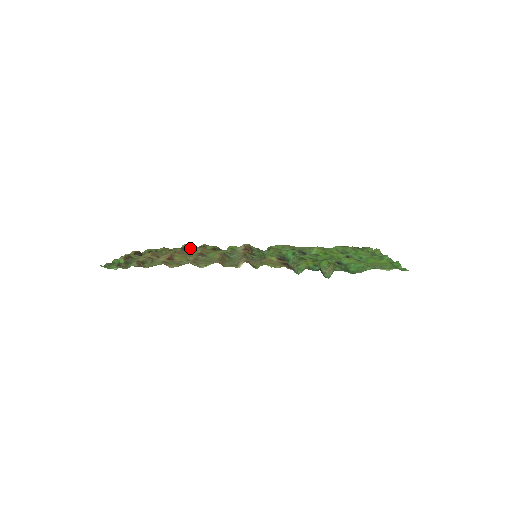
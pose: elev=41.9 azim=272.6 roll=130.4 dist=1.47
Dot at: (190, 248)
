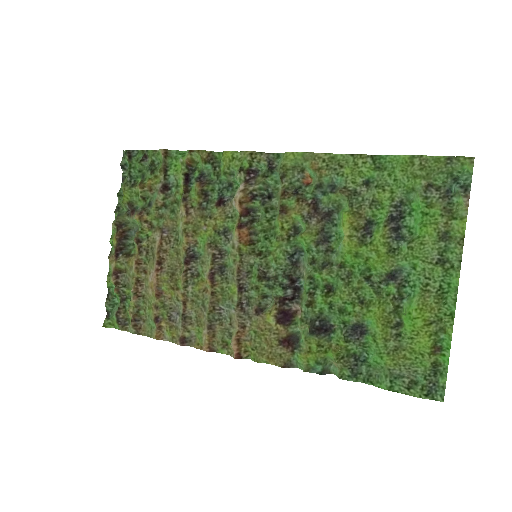
Dot at: (171, 175)
